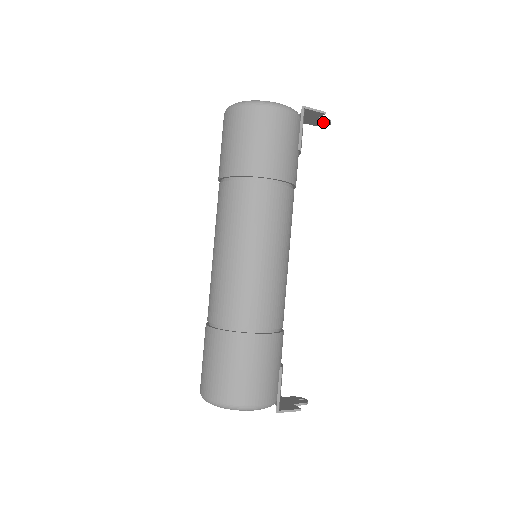
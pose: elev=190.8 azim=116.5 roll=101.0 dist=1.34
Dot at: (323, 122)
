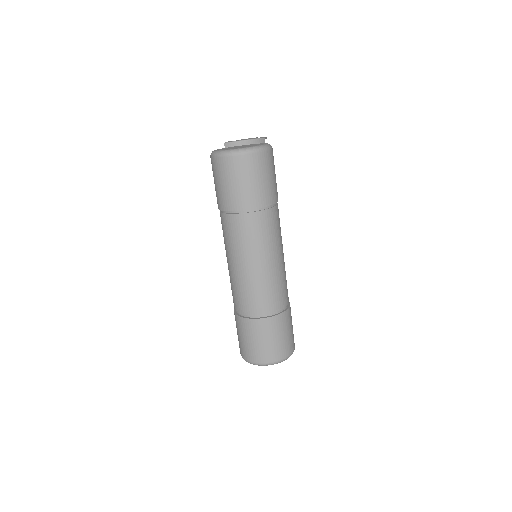
Dot at: occluded
